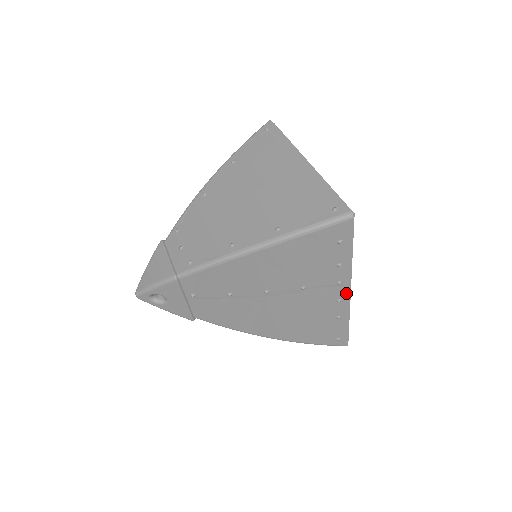
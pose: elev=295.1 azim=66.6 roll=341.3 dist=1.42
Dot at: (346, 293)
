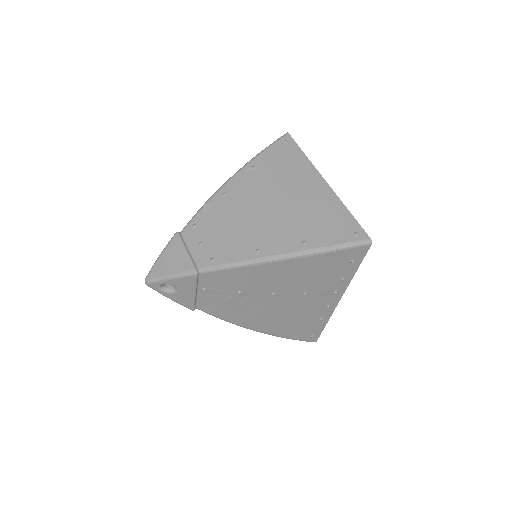
Dot at: (336, 301)
